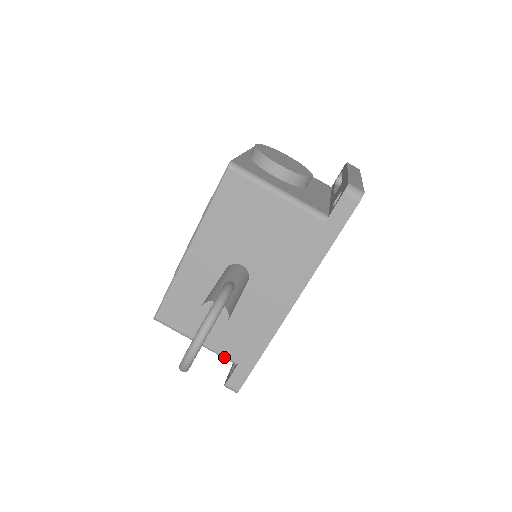
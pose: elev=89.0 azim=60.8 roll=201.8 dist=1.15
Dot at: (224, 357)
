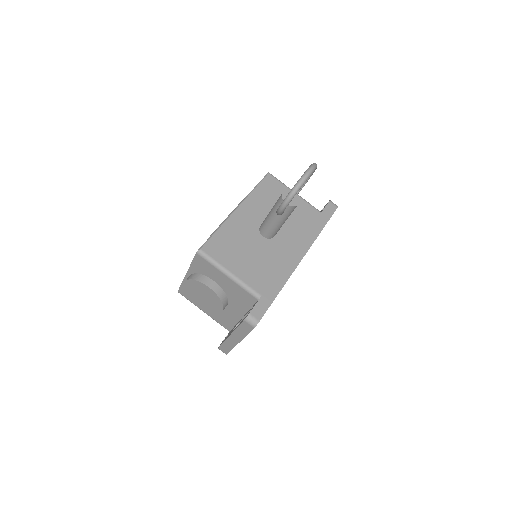
Dot at: (251, 289)
